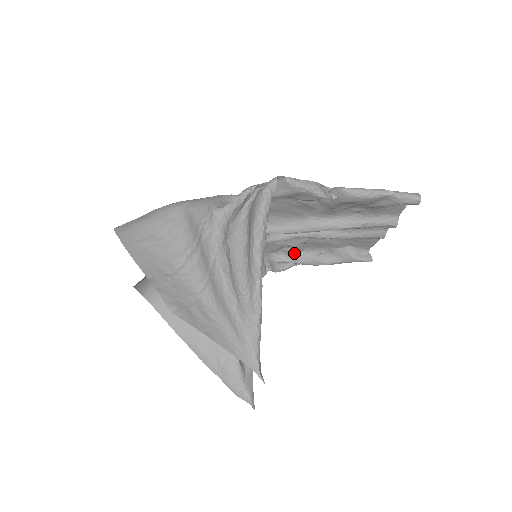
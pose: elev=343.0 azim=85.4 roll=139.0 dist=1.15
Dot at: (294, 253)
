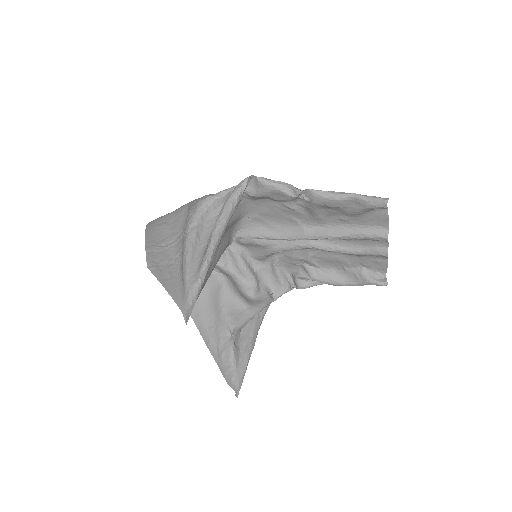
Dot at: (310, 269)
